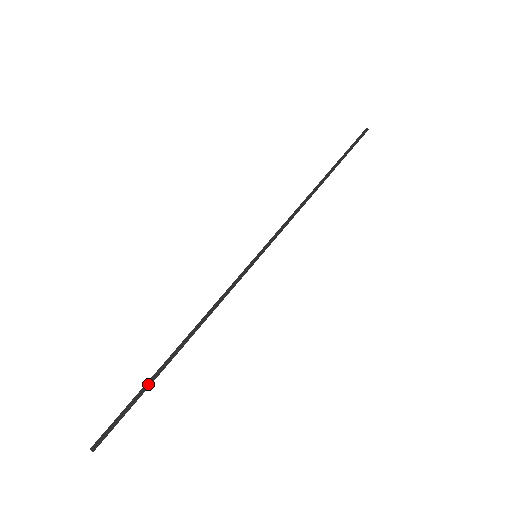
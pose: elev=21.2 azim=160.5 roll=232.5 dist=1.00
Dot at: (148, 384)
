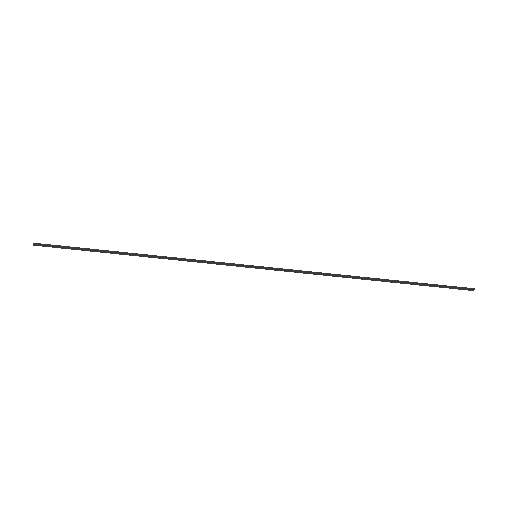
Dot at: (93, 250)
